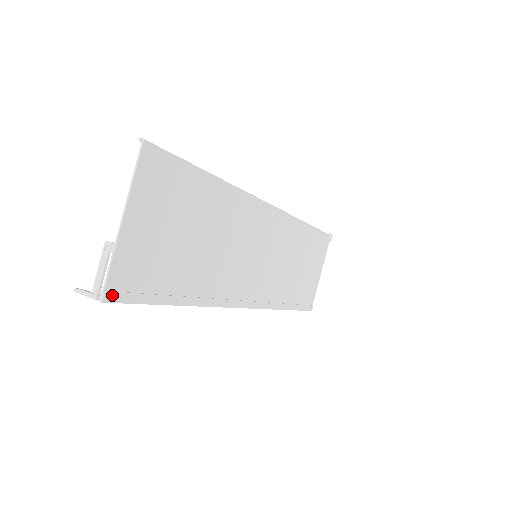
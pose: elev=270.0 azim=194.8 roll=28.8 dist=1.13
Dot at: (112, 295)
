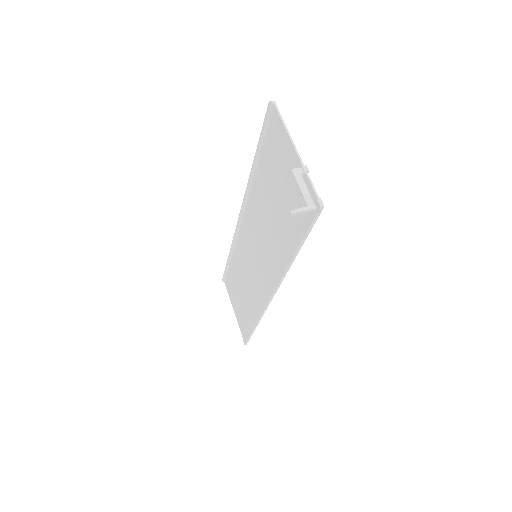
Dot at: occluded
